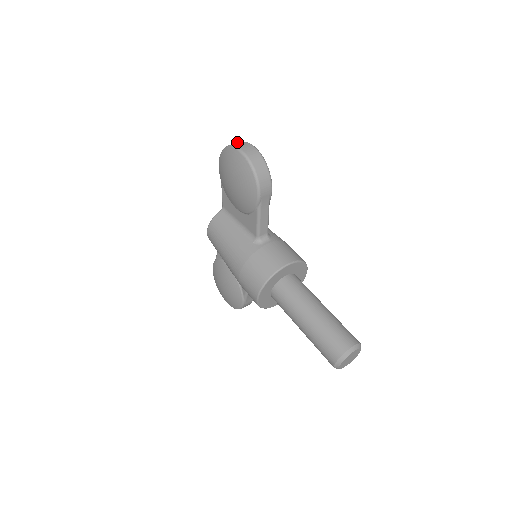
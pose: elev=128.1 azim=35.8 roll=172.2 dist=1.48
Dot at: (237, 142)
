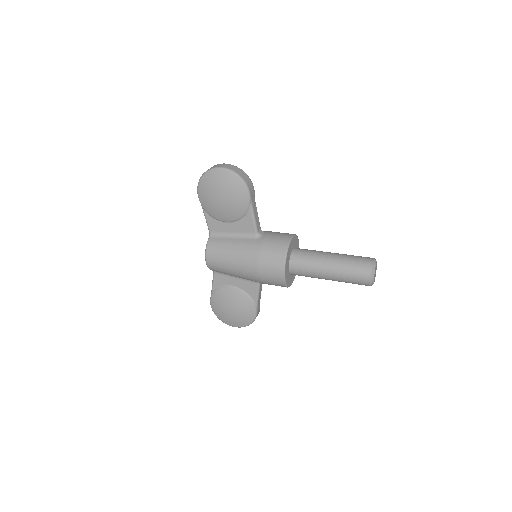
Dot at: occluded
